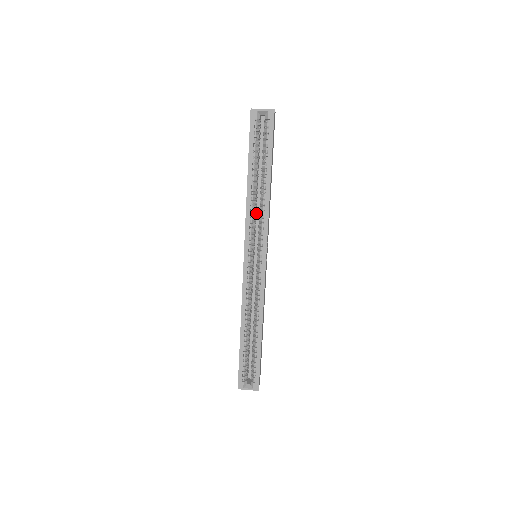
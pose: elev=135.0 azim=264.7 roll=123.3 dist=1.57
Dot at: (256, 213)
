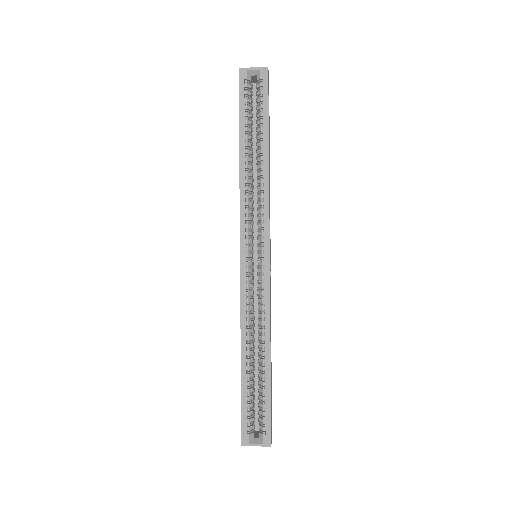
Dot at: occluded
